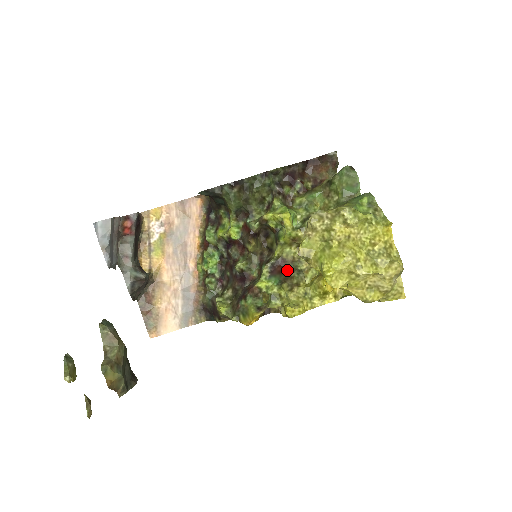
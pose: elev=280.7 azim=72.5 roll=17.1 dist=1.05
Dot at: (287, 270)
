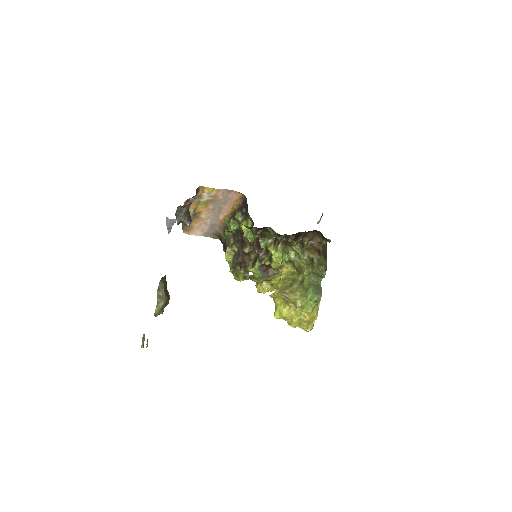
Dot at: (269, 270)
